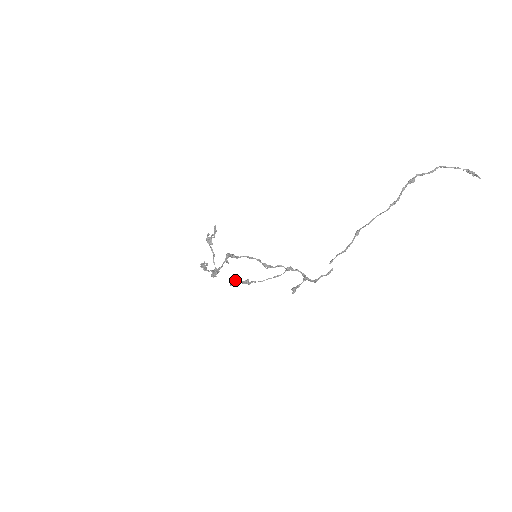
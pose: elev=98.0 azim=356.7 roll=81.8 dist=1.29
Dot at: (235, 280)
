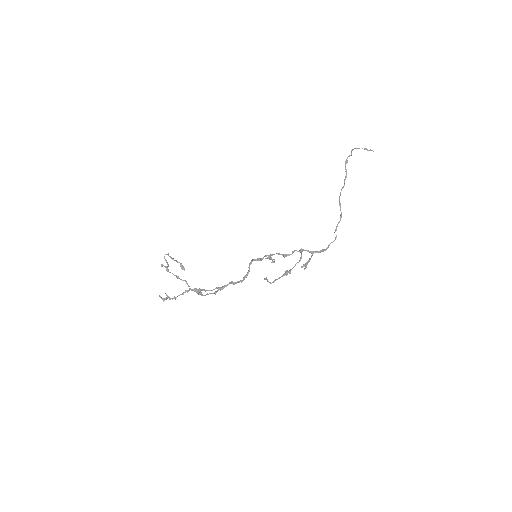
Dot at: (264, 279)
